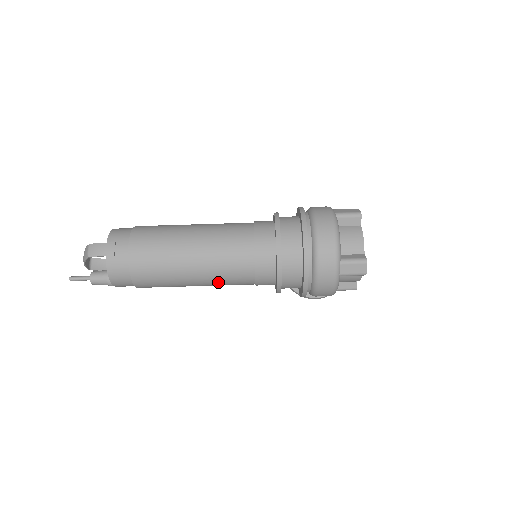
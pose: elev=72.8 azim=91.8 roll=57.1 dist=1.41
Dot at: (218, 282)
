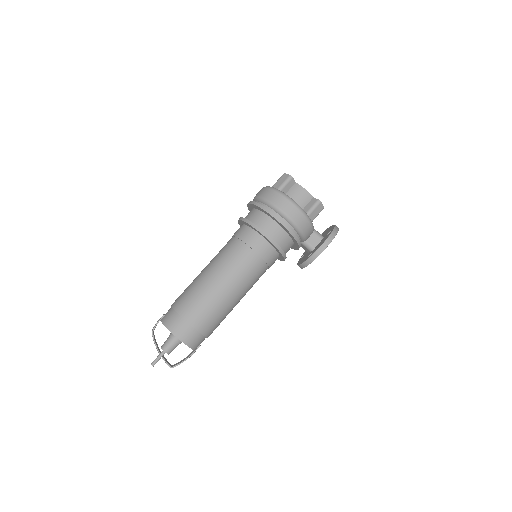
Dot at: (230, 269)
